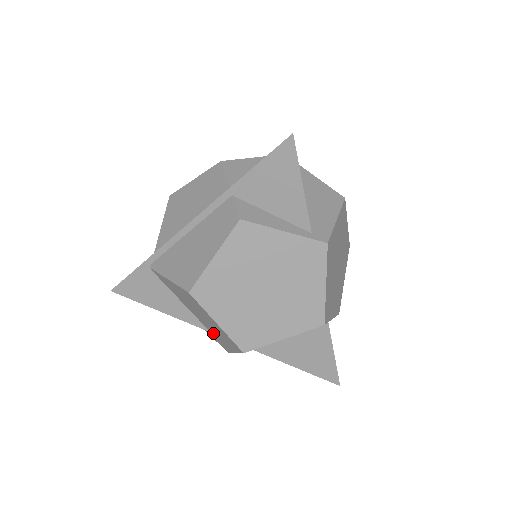
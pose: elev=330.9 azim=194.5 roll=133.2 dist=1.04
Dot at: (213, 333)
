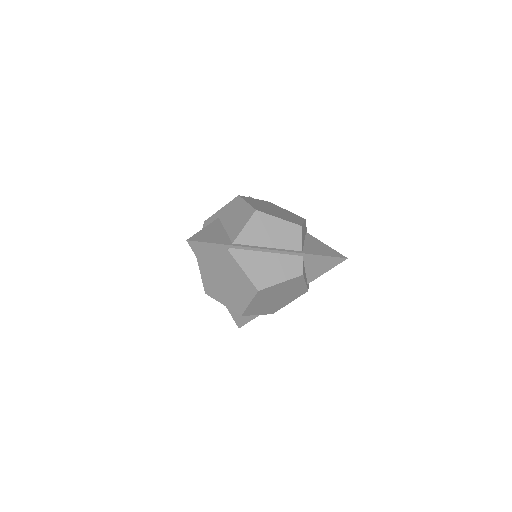
Dot at: (218, 288)
